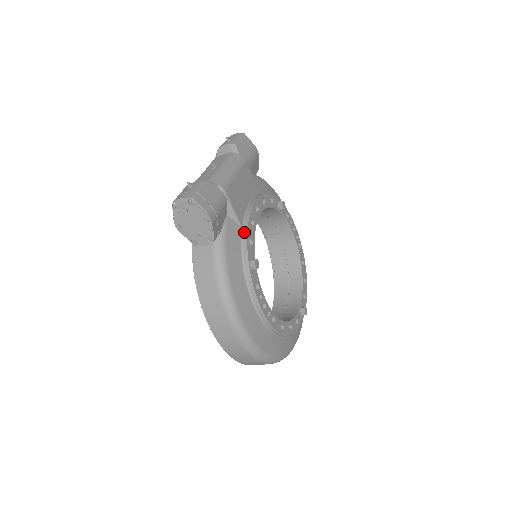
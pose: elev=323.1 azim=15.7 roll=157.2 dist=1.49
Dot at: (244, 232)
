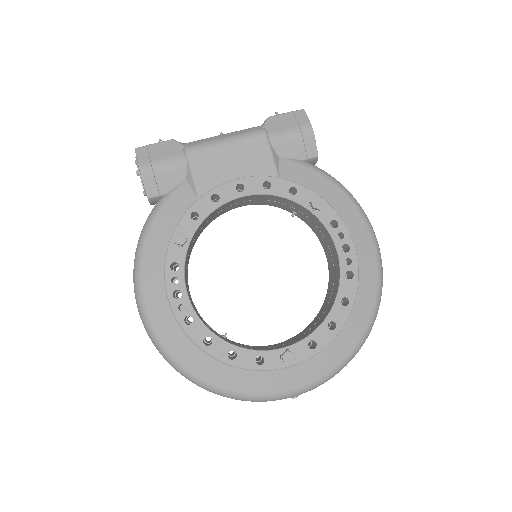
Dot at: (194, 203)
